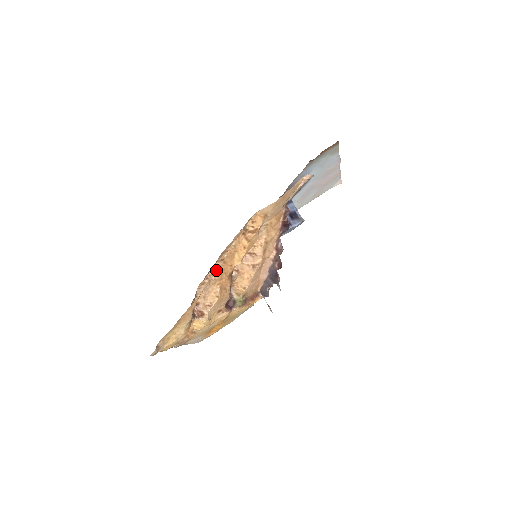
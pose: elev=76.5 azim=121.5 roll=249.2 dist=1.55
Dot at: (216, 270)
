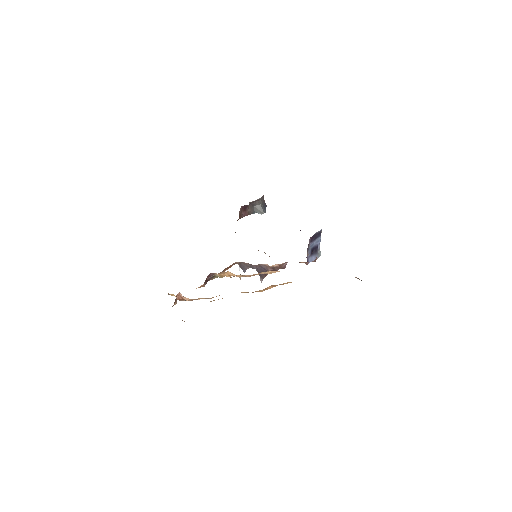
Dot at: occluded
